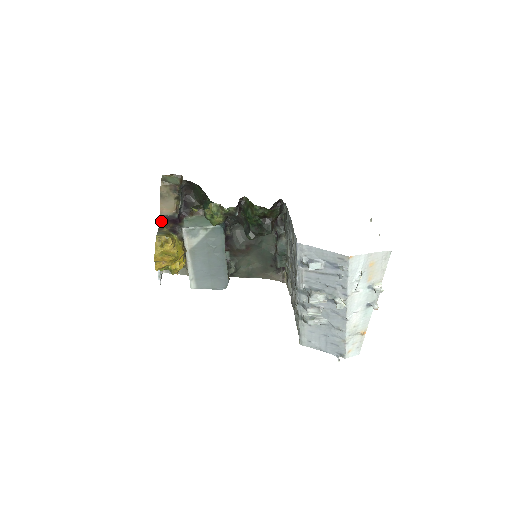
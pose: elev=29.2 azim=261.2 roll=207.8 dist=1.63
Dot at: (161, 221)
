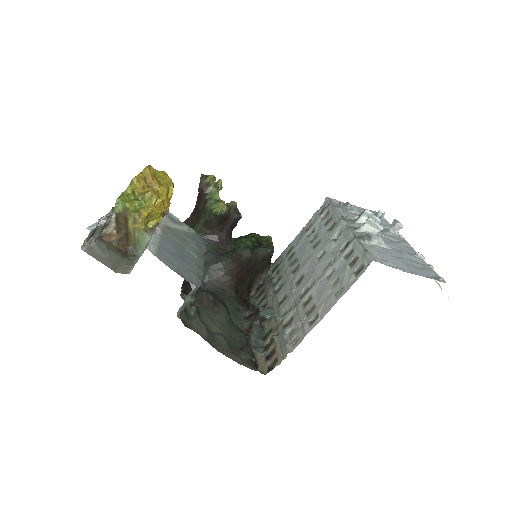
Dot at: occluded
